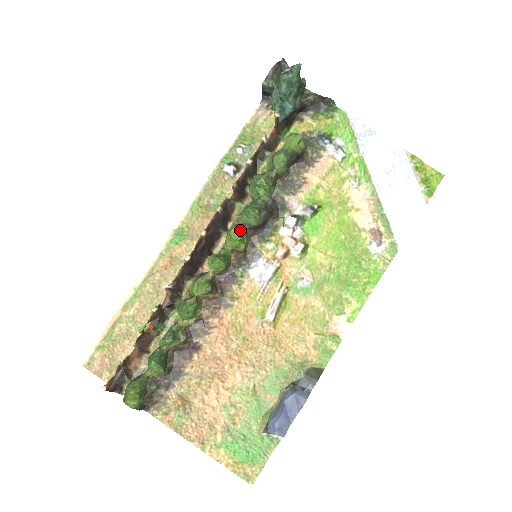
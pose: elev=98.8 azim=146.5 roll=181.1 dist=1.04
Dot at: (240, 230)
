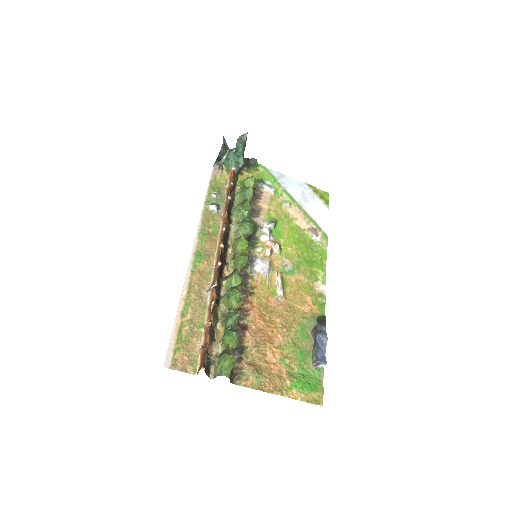
Dot at: occluded
